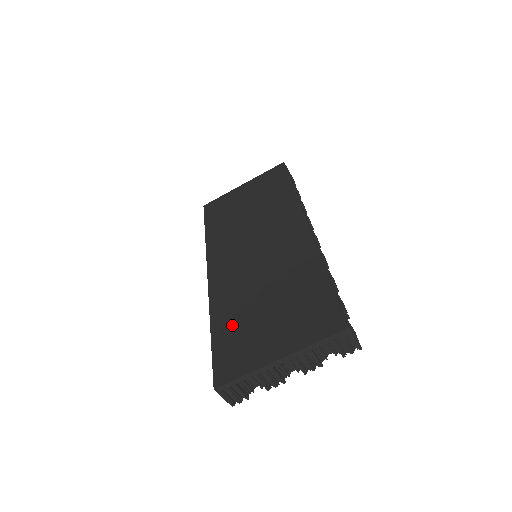
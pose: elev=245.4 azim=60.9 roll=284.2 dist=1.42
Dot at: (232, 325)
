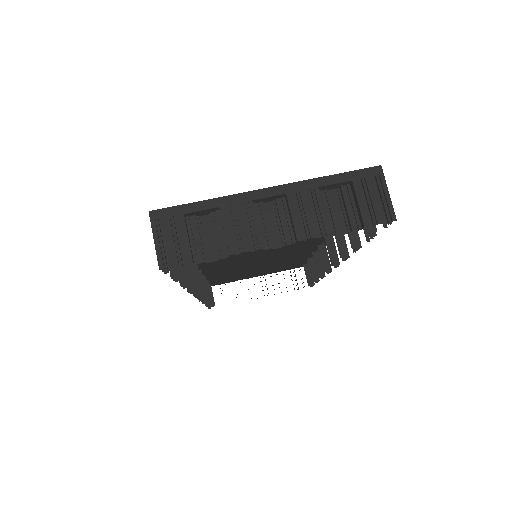
Dot at: occluded
